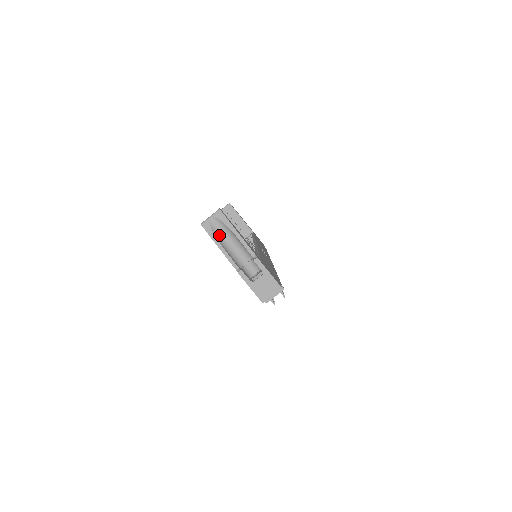
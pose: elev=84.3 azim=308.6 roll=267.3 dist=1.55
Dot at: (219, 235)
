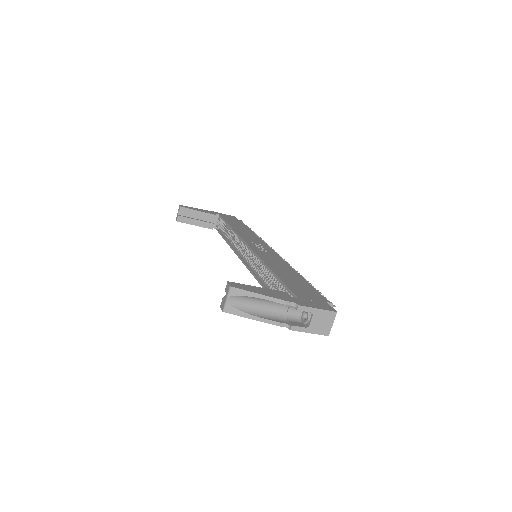
Dot at: (247, 308)
